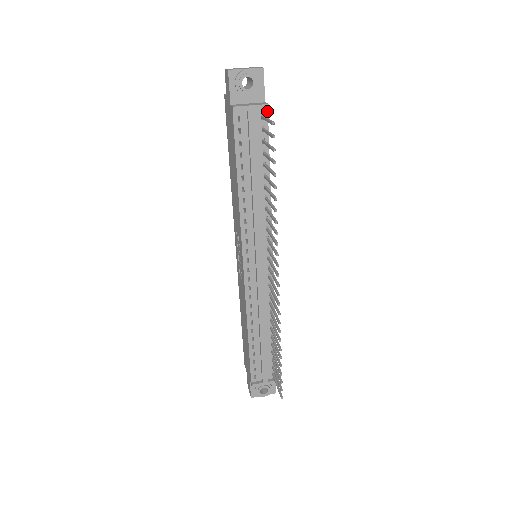
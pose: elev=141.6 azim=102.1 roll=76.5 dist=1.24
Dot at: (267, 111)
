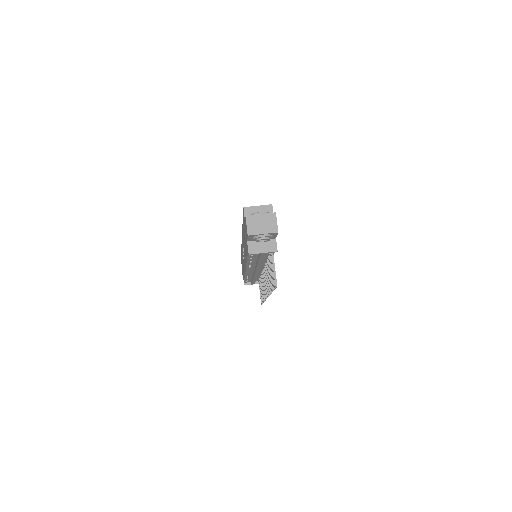
Dot at: (276, 249)
